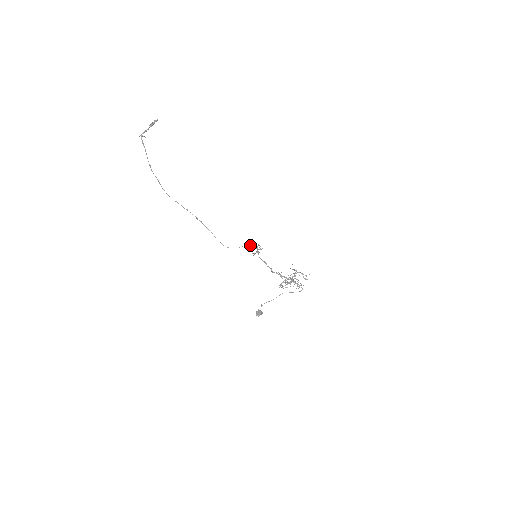
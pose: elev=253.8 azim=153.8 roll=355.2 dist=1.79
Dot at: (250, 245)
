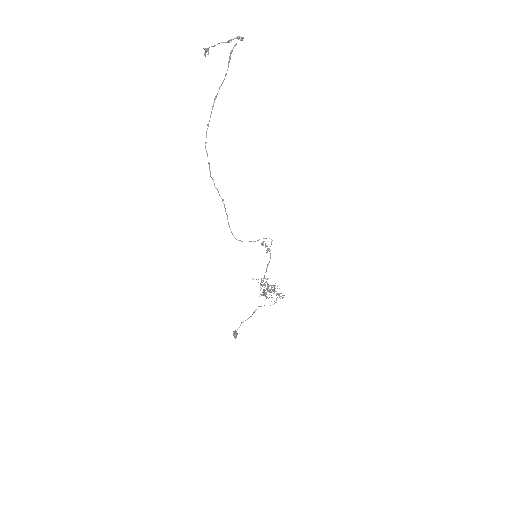
Dot at: occluded
